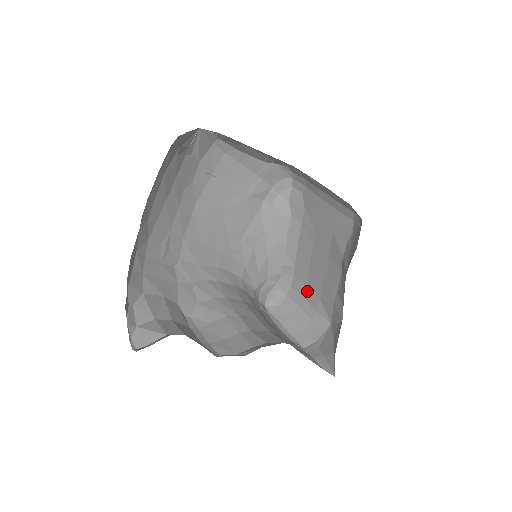
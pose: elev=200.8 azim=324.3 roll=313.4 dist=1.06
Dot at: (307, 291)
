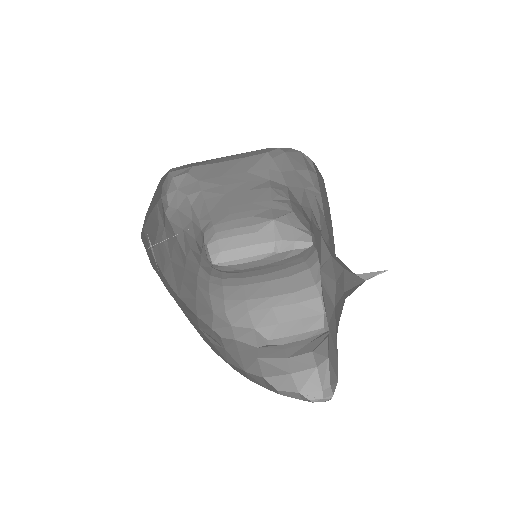
Dot at: (235, 222)
